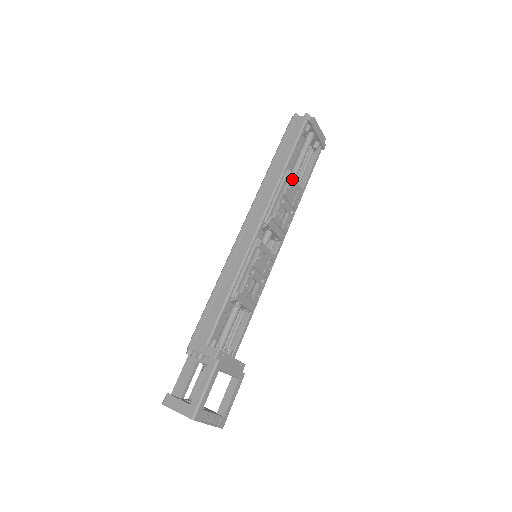
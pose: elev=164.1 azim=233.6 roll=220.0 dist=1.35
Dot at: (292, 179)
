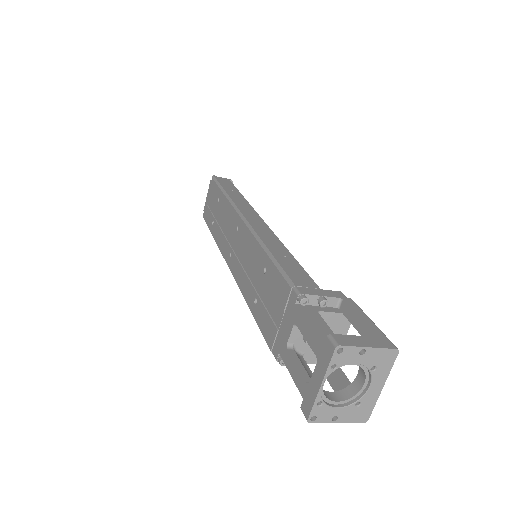
Dot at: occluded
